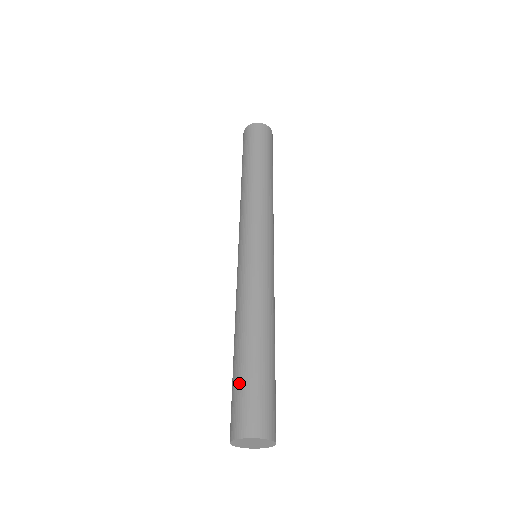
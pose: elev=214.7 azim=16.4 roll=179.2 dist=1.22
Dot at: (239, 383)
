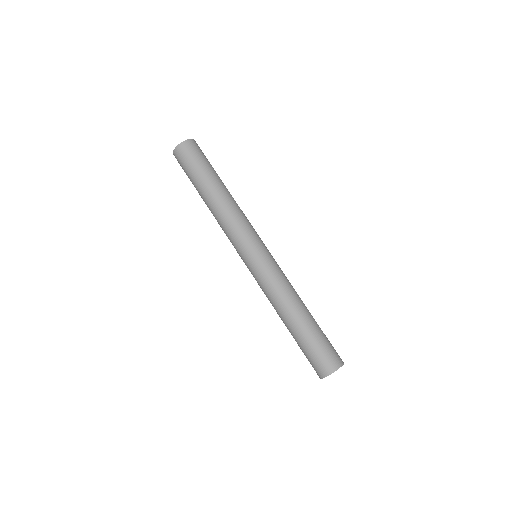
Dot at: occluded
